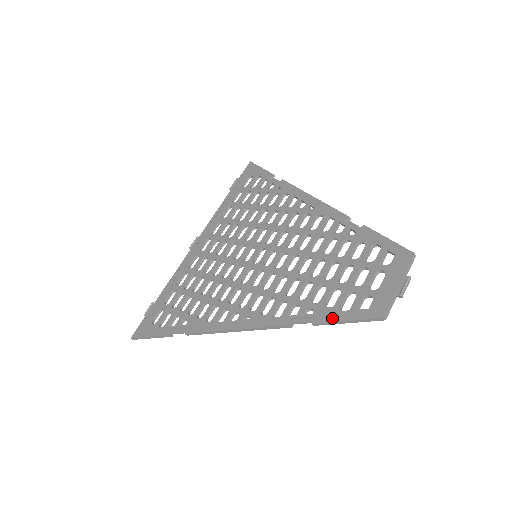
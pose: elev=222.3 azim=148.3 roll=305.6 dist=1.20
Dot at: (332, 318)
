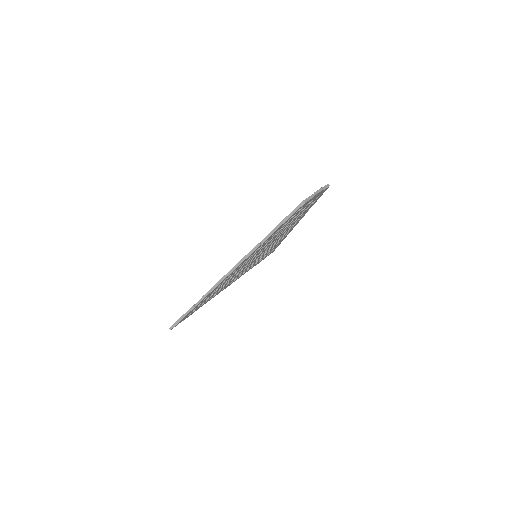
Dot at: (280, 223)
